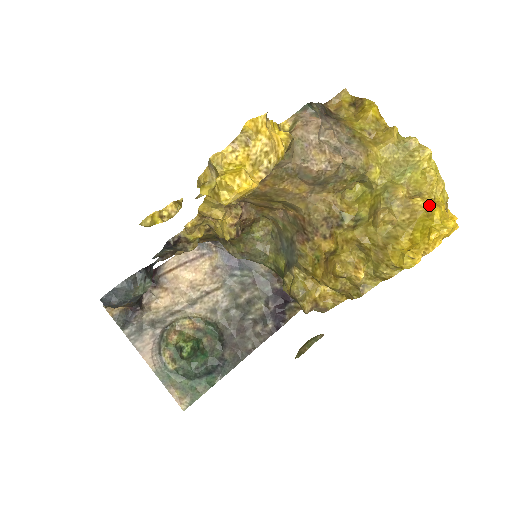
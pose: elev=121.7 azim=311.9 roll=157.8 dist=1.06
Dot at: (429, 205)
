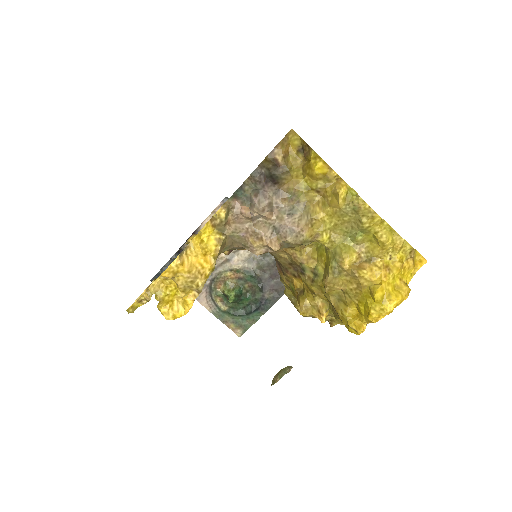
Dot at: (377, 276)
